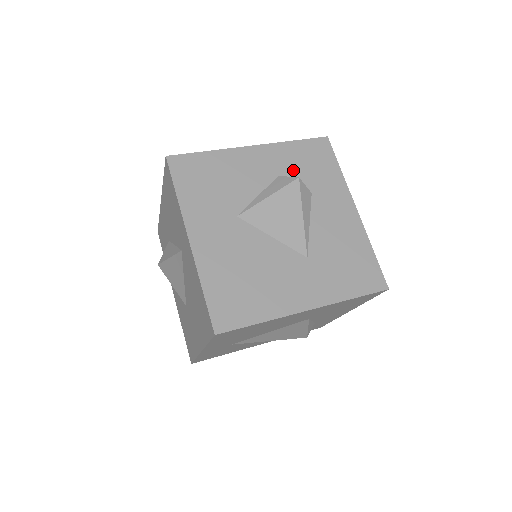
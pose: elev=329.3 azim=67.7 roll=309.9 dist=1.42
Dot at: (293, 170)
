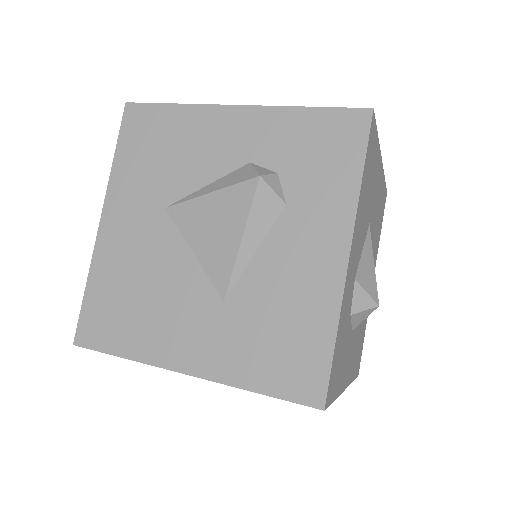
Dot at: (277, 158)
